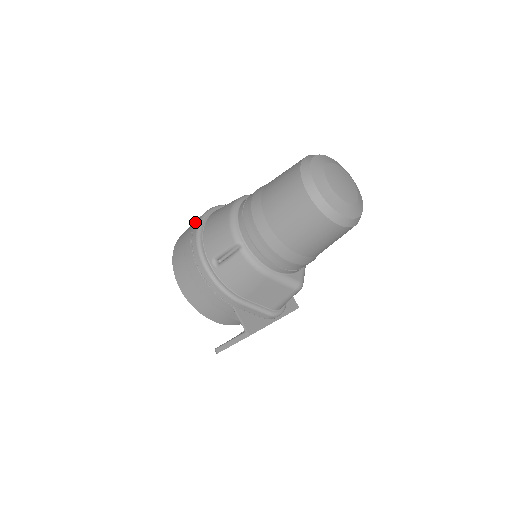
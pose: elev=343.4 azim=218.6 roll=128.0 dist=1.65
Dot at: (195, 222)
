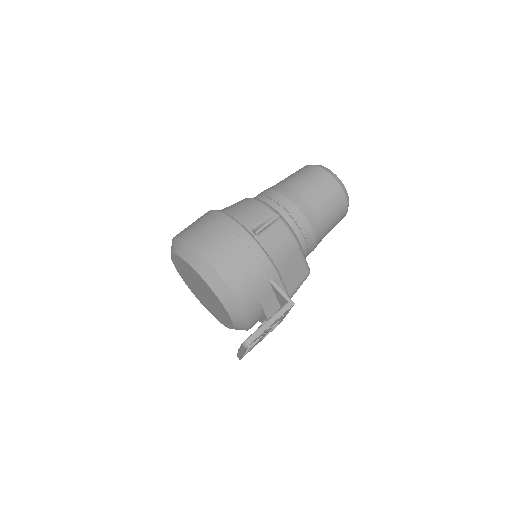
Dot at: (204, 215)
